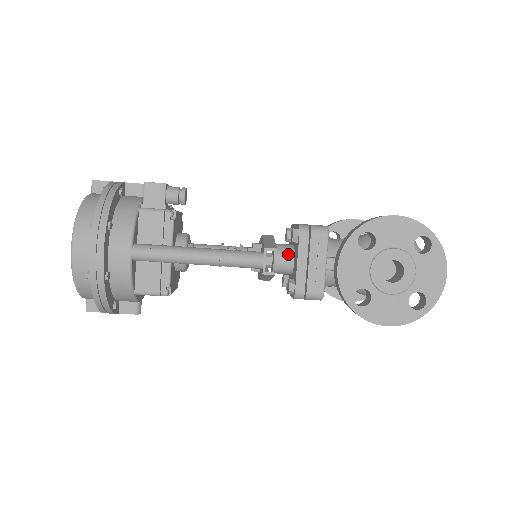
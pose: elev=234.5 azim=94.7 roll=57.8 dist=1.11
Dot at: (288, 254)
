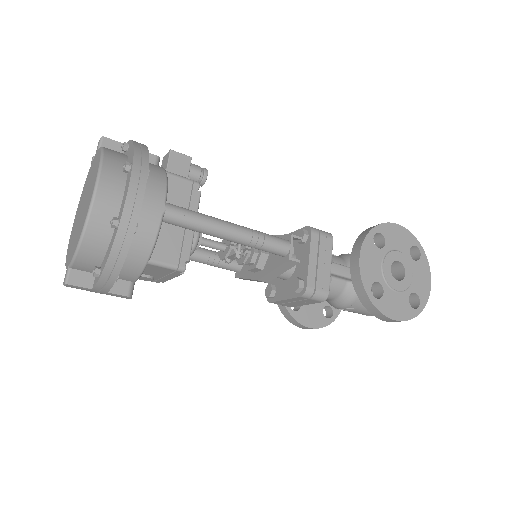
Dot at: occluded
